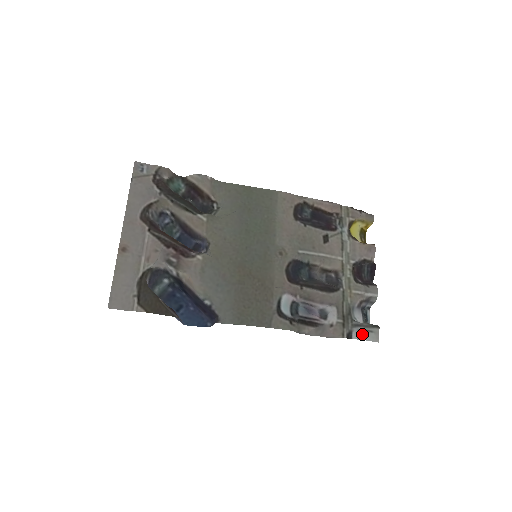
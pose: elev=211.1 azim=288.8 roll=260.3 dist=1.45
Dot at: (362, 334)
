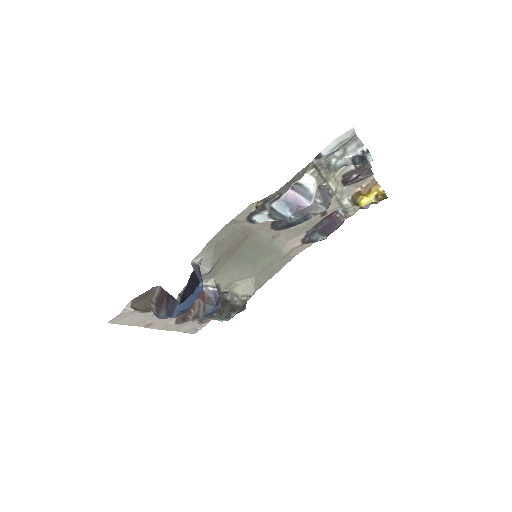
Dot at: (333, 146)
